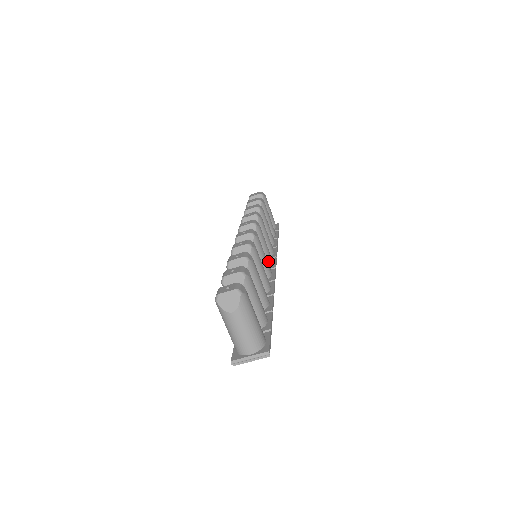
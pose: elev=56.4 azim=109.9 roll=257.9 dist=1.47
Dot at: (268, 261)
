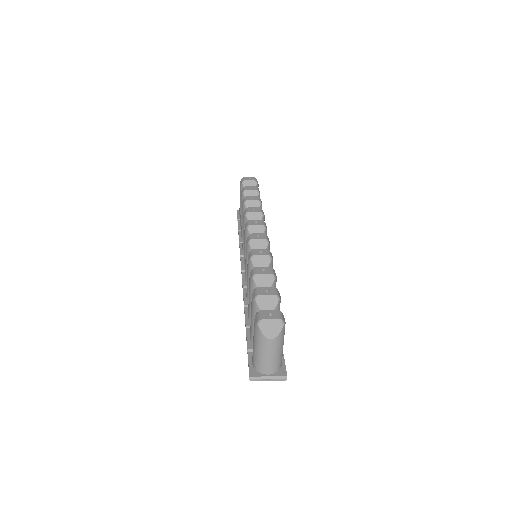
Dot at: occluded
